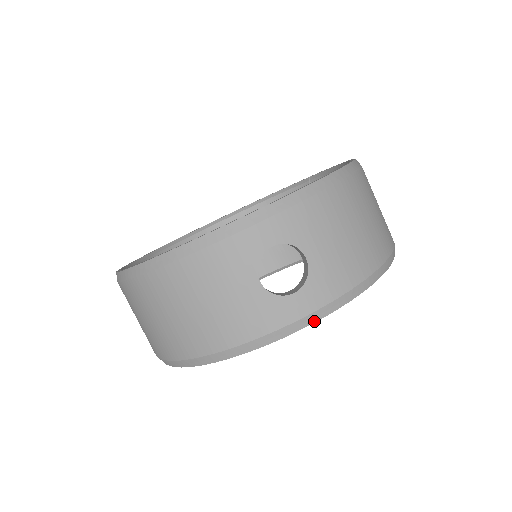
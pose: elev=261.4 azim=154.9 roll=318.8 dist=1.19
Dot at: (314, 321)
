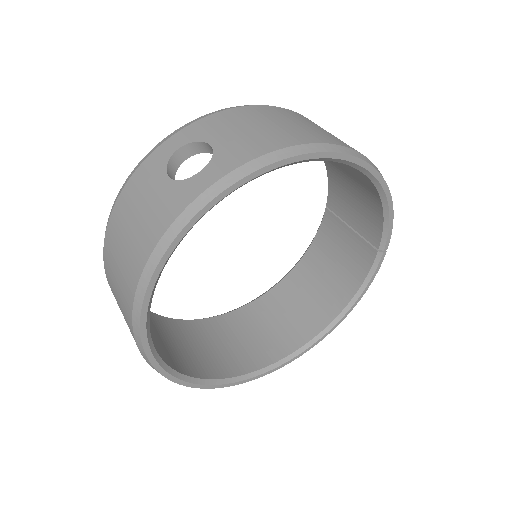
Dot at: (225, 188)
